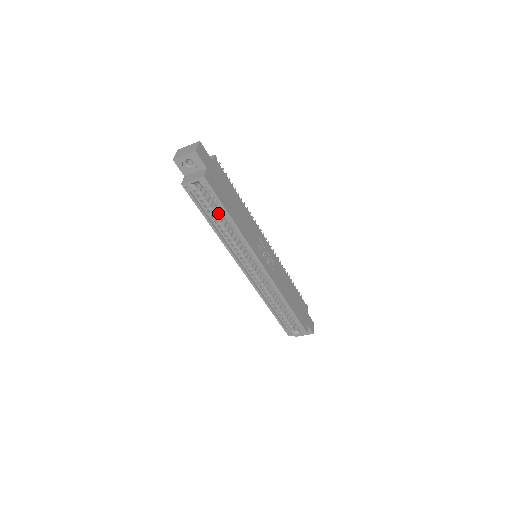
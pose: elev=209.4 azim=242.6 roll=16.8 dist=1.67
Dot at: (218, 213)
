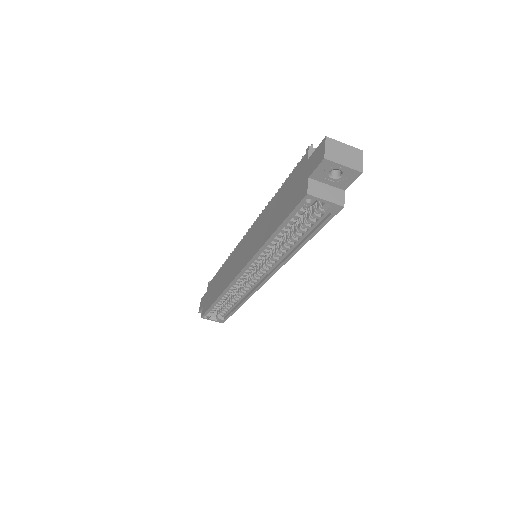
Dot at: occluded
